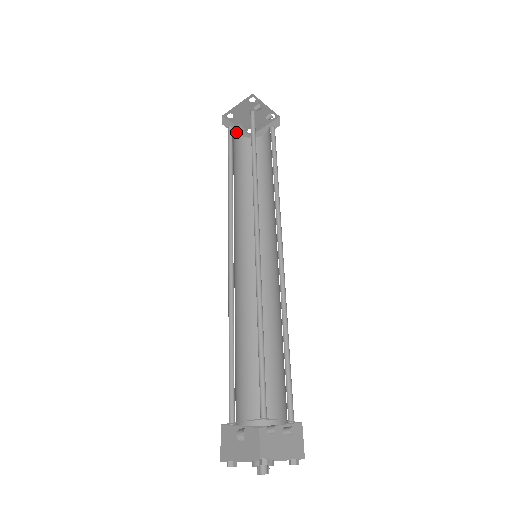
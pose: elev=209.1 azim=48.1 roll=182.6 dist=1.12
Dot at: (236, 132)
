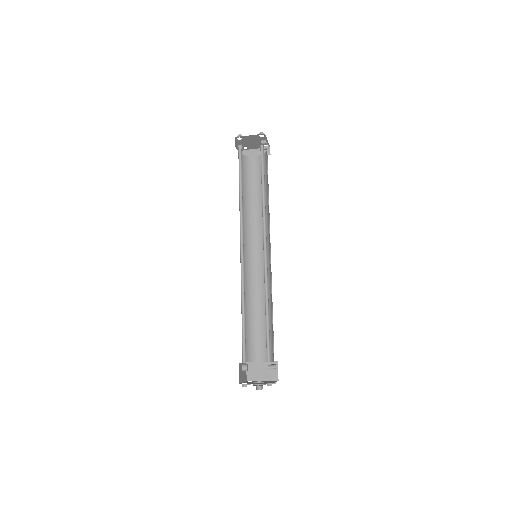
Dot at: occluded
